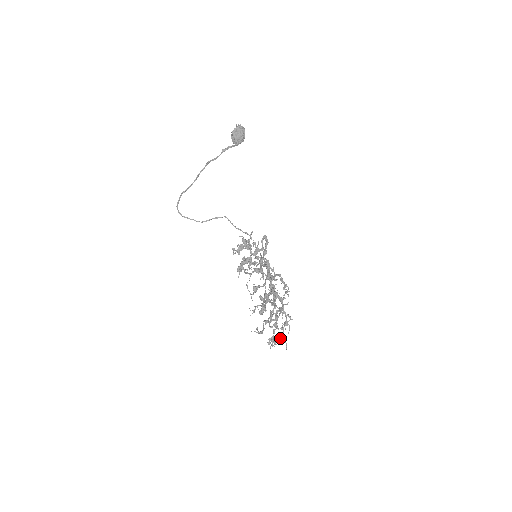
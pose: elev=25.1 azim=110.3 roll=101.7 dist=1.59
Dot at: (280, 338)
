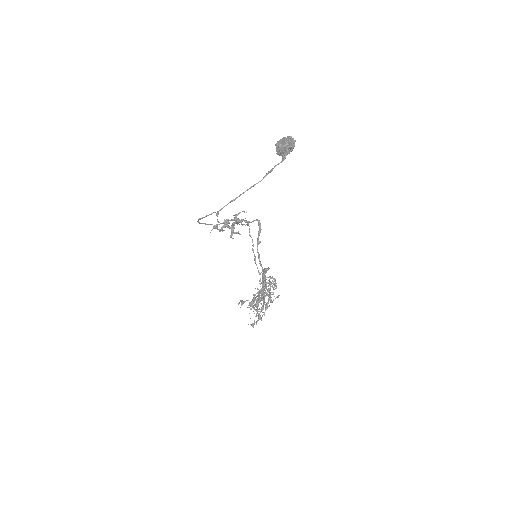
Dot at: (260, 319)
